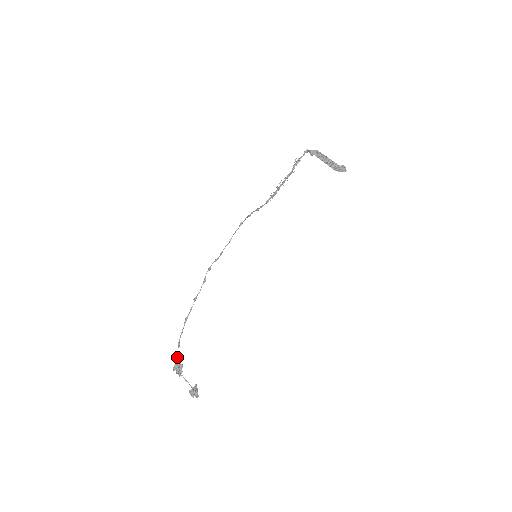
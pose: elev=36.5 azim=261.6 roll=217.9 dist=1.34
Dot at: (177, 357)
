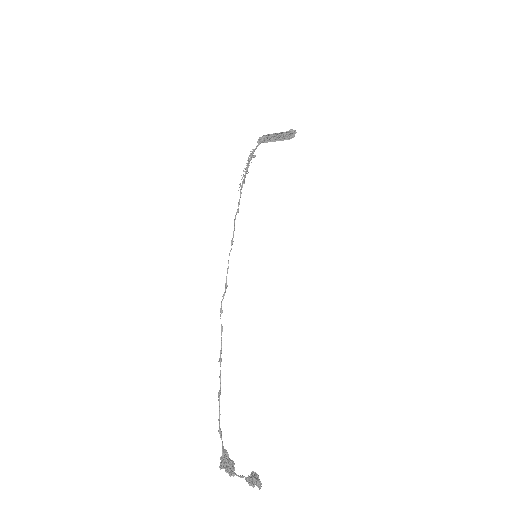
Dot at: (222, 450)
